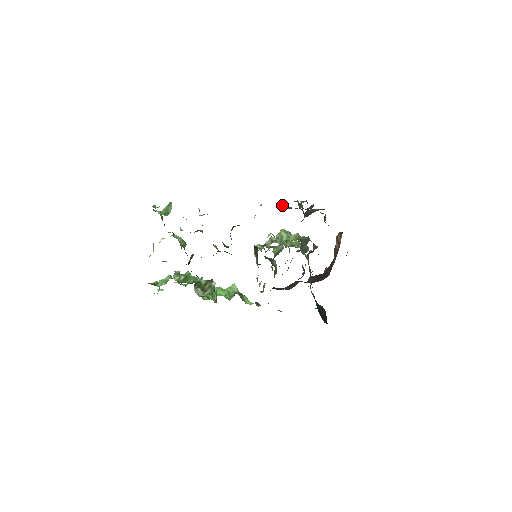
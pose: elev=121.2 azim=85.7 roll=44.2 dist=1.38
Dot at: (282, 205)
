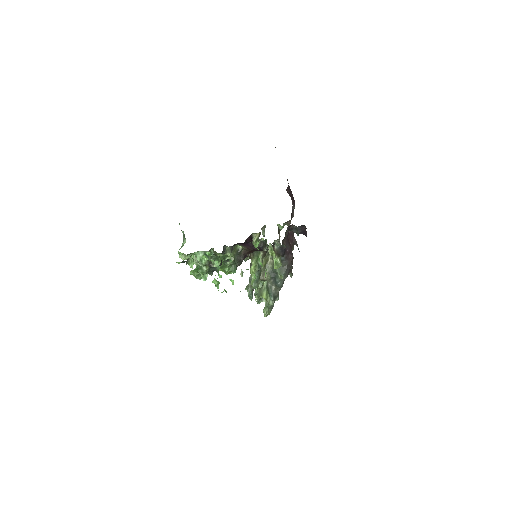
Dot at: (242, 274)
